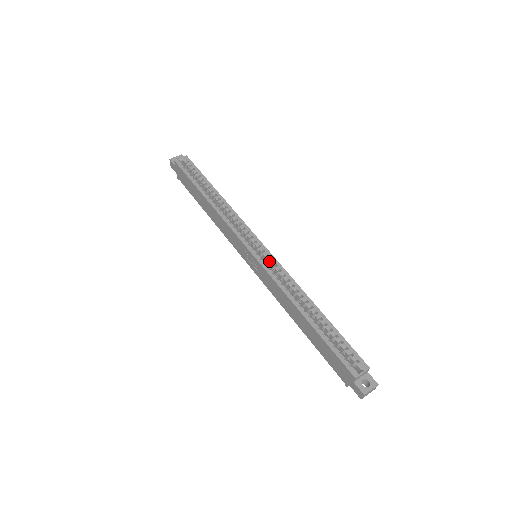
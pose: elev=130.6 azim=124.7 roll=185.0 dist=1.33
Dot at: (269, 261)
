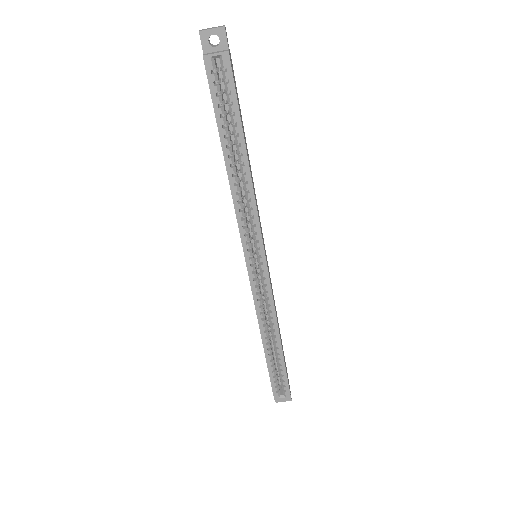
Dot at: (262, 283)
